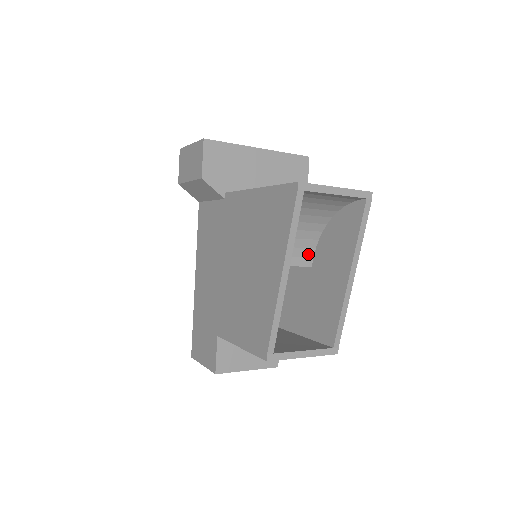
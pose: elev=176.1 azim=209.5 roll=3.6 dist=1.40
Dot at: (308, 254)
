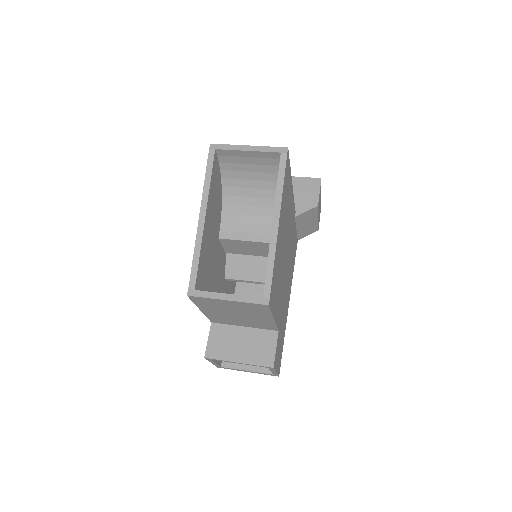
Dot at: occluded
